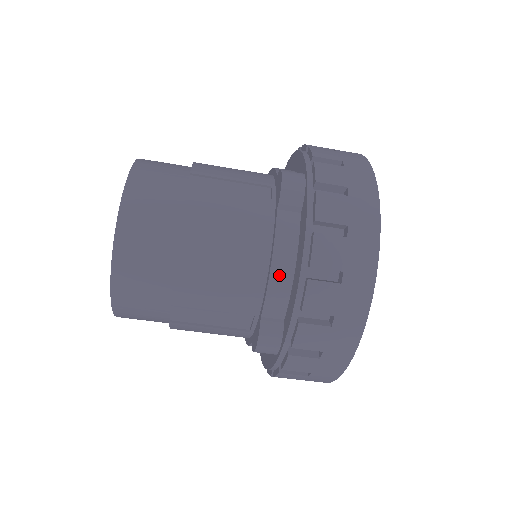
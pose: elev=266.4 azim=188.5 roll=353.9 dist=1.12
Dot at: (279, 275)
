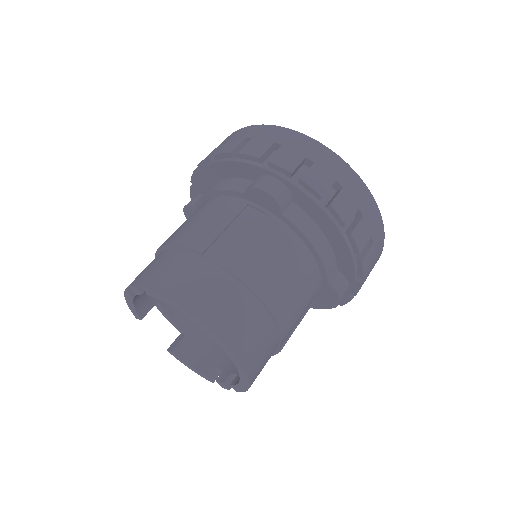
Dot at: (322, 250)
